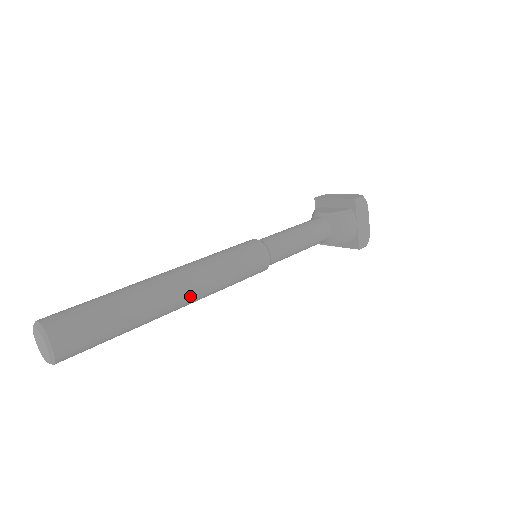
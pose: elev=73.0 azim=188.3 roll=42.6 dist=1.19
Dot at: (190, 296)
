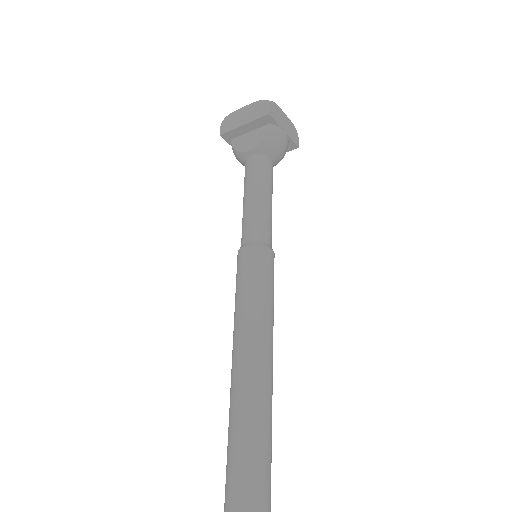
Dot at: (272, 357)
